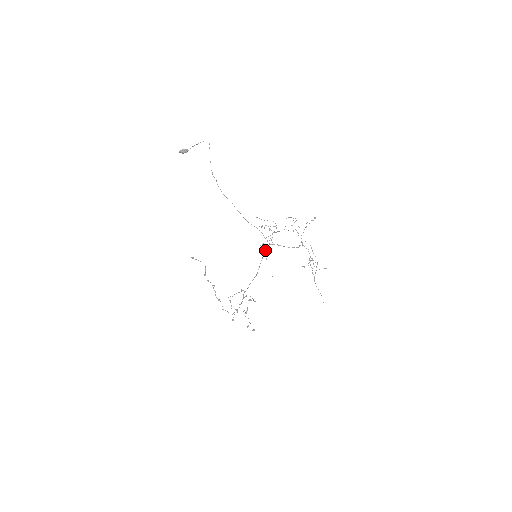
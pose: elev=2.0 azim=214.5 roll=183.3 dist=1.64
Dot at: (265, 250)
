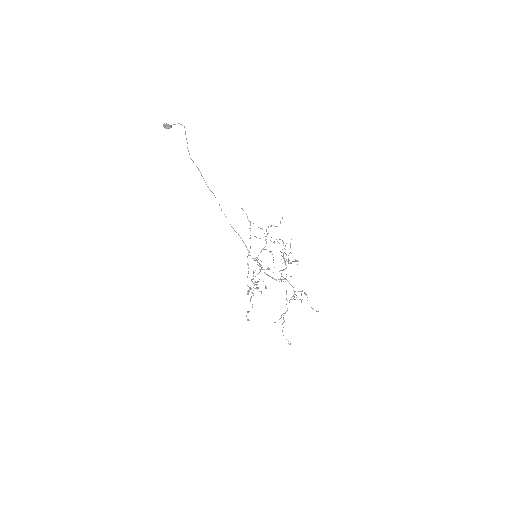
Dot at: (256, 259)
